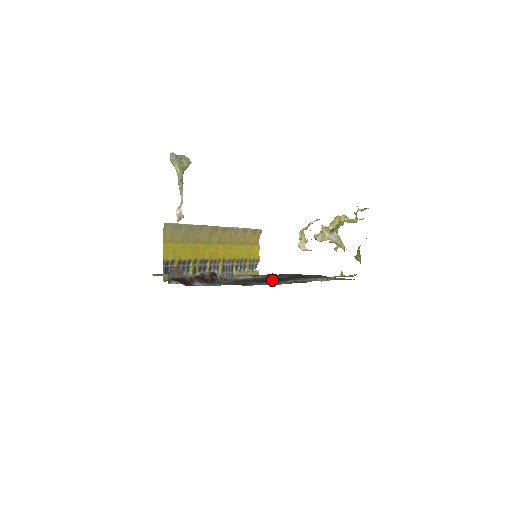
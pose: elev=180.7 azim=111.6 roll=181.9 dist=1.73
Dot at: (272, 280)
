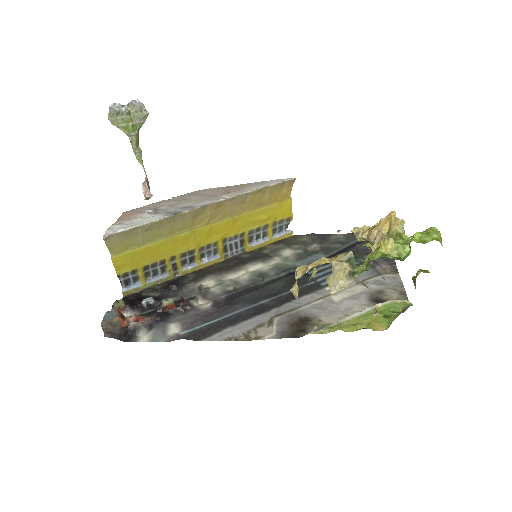
Dot at: (280, 286)
